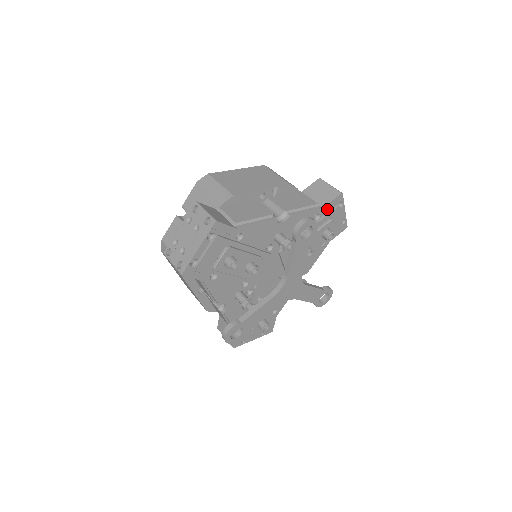
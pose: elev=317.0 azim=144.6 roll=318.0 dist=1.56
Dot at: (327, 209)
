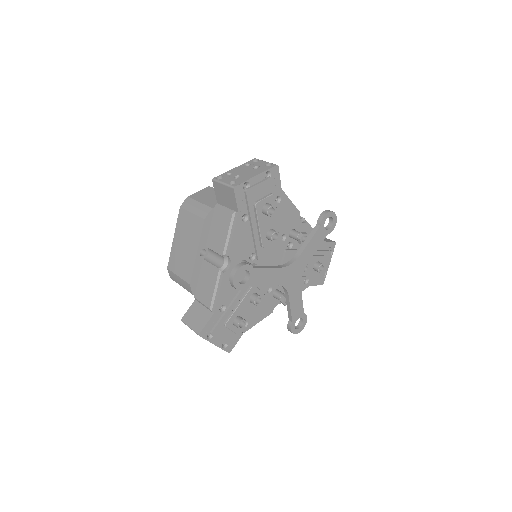
Dot at: (323, 247)
